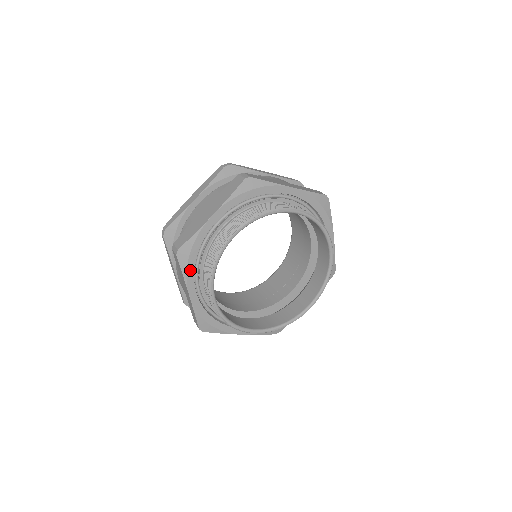
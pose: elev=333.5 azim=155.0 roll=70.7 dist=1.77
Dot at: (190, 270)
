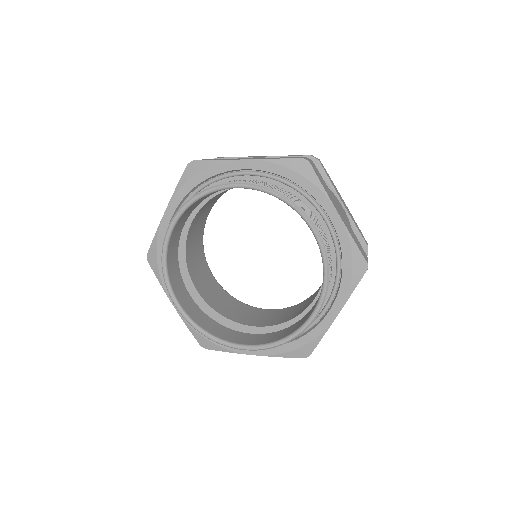
Dot at: occluded
